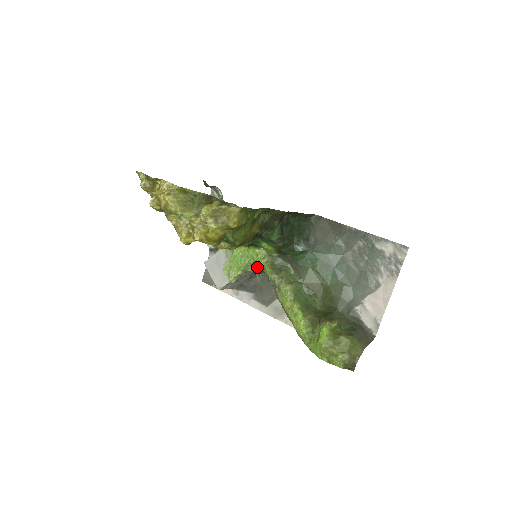
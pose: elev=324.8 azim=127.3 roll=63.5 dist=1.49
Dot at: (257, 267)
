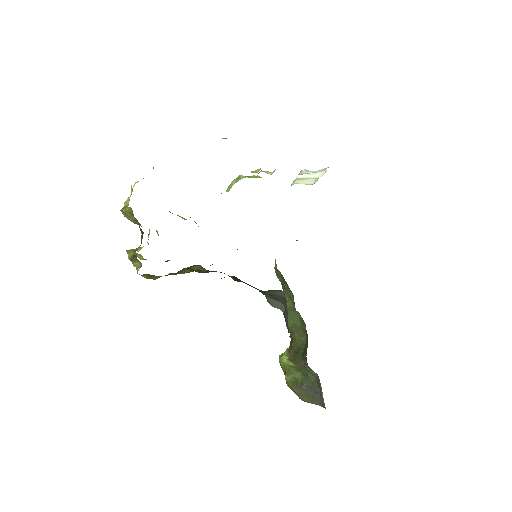
Dot at: occluded
